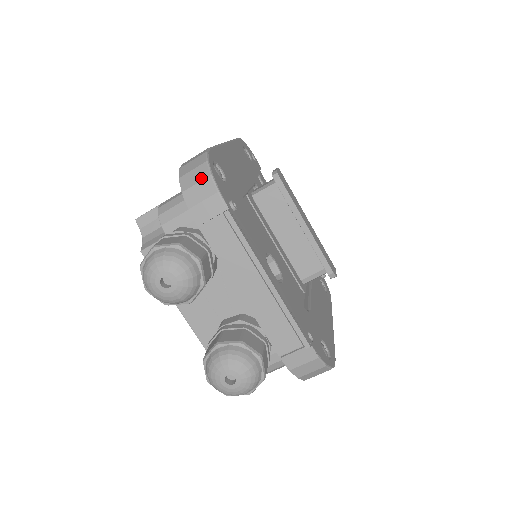
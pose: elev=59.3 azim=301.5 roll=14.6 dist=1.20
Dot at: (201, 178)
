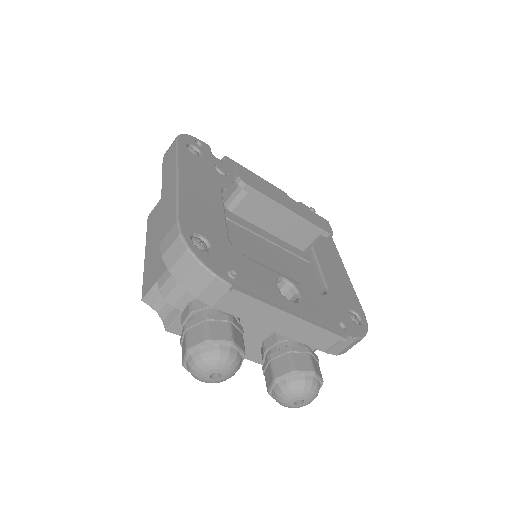
Dot at: (192, 269)
